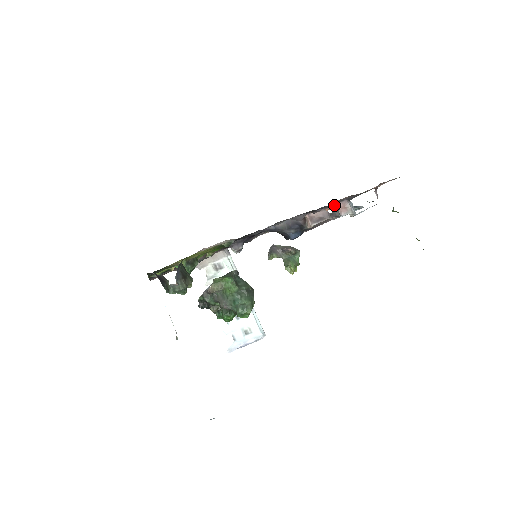
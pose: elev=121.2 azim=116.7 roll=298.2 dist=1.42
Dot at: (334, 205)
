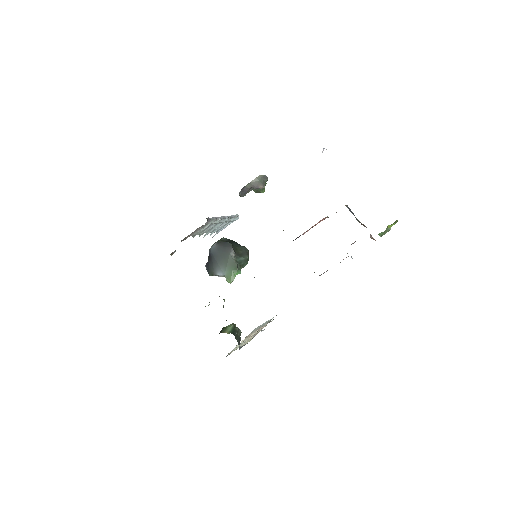
Dot at: occluded
